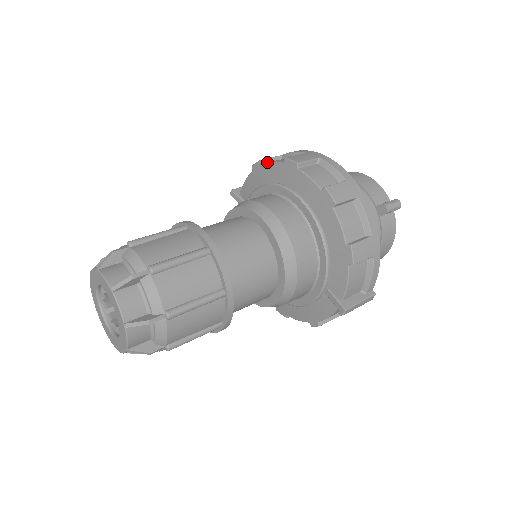
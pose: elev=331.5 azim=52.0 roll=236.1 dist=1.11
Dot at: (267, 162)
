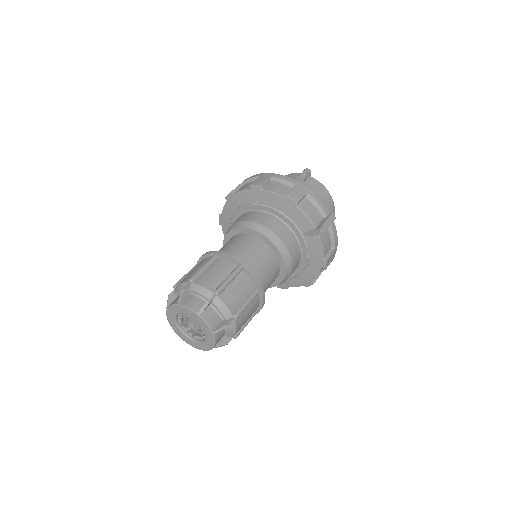
Dot at: occluded
